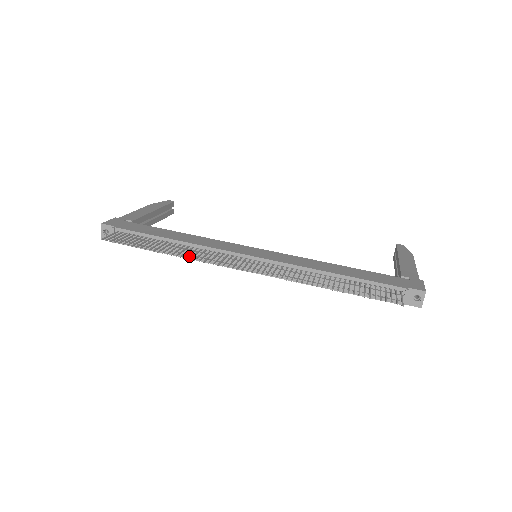
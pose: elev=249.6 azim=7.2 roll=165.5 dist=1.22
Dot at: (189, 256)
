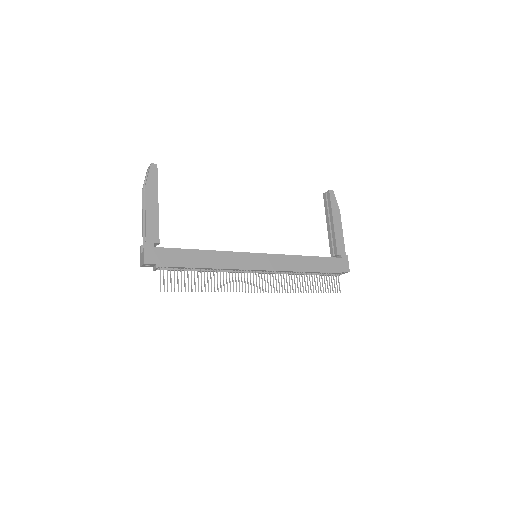
Dot at: (215, 271)
